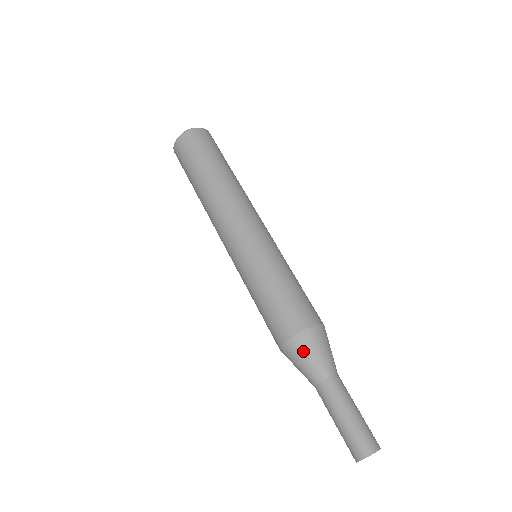
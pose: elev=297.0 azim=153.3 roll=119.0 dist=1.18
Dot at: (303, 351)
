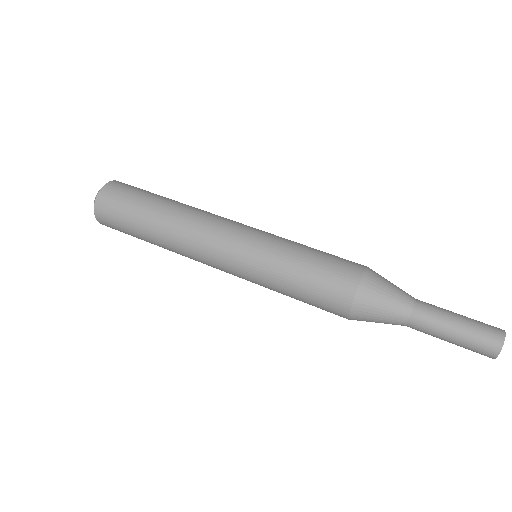
Dot at: (369, 312)
